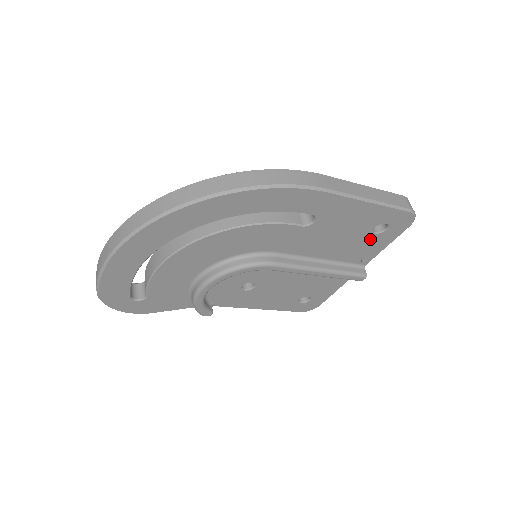
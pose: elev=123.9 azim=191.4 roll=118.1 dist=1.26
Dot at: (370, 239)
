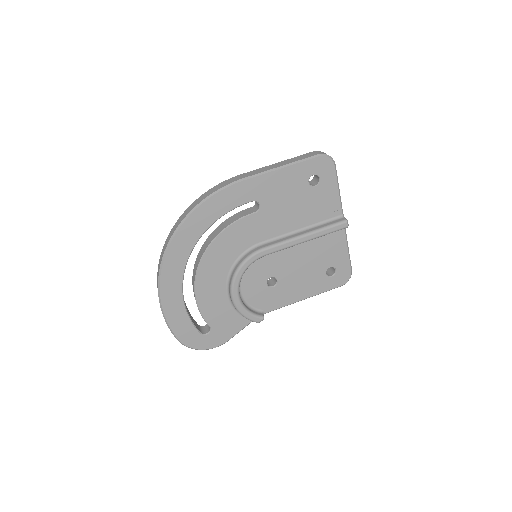
Dot at: (317, 193)
